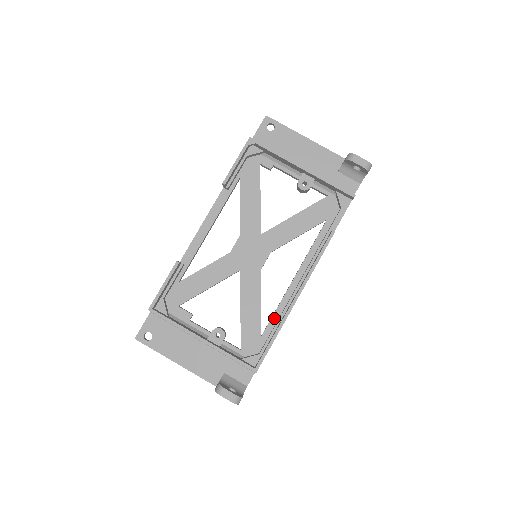
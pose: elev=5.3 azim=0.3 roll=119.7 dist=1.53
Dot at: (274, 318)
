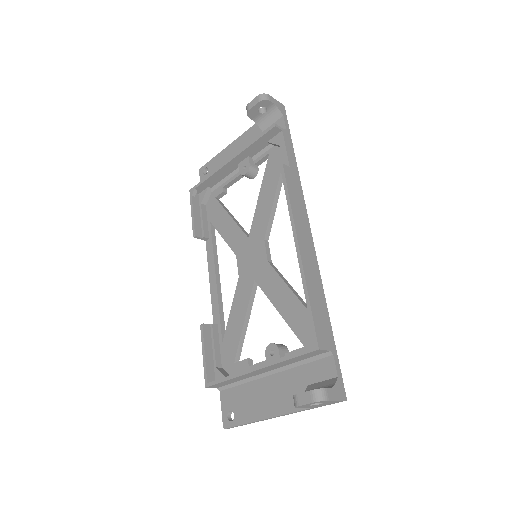
Dot at: occluded
